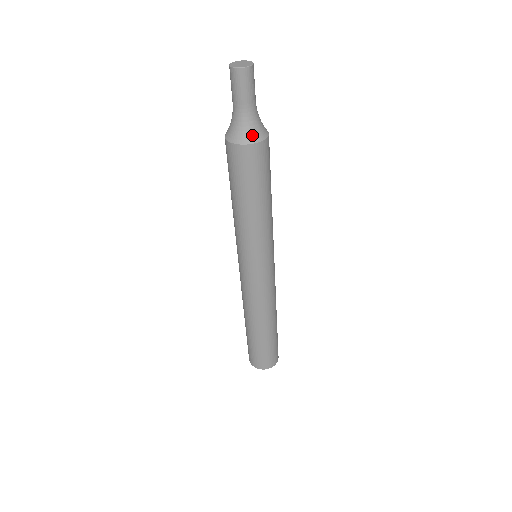
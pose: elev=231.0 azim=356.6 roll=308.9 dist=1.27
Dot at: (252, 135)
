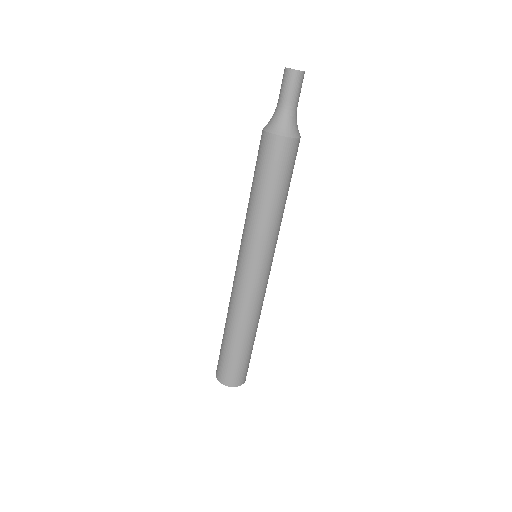
Dot at: (282, 129)
